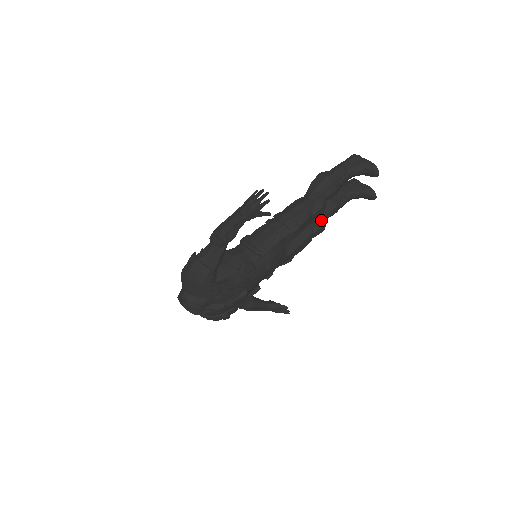
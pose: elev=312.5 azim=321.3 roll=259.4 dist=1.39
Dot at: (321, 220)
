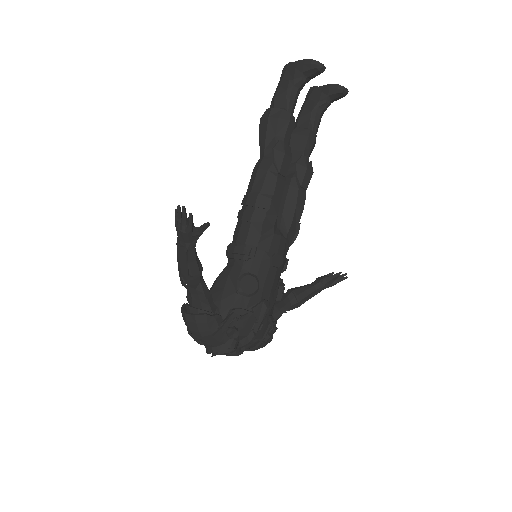
Dot at: (300, 165)
